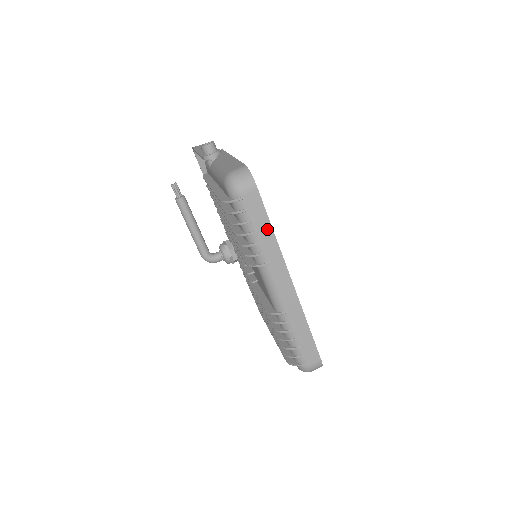
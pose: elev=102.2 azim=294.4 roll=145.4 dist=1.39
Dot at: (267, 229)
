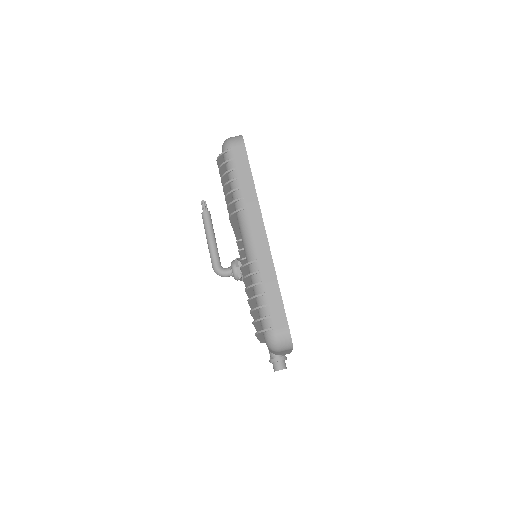
Dot at: (248, 177)
